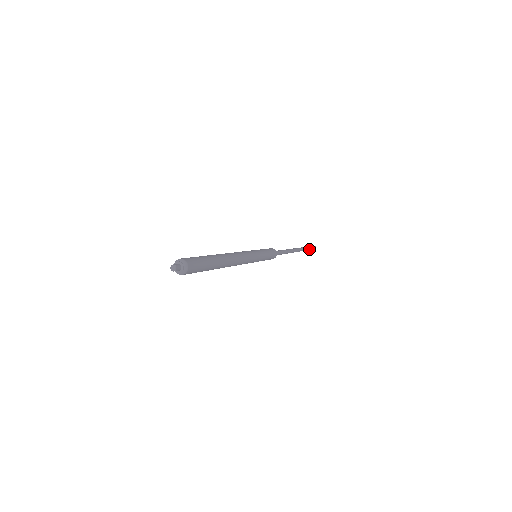
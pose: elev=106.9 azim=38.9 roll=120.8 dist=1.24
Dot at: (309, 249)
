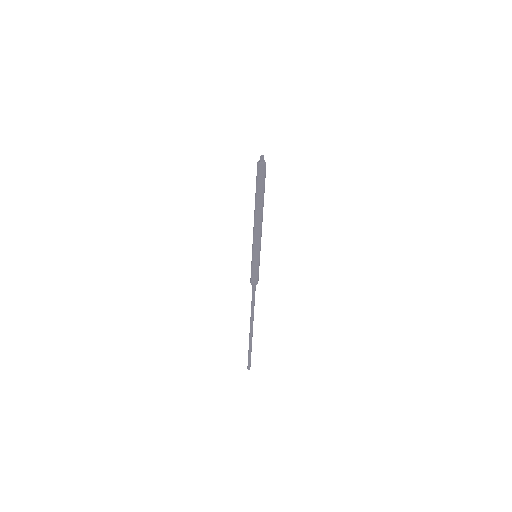
Dot at: occluded
